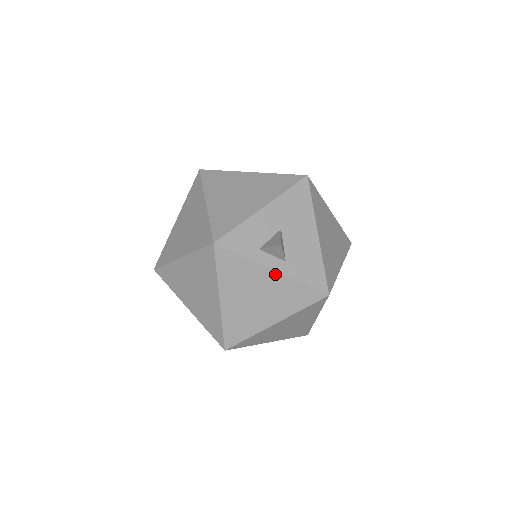
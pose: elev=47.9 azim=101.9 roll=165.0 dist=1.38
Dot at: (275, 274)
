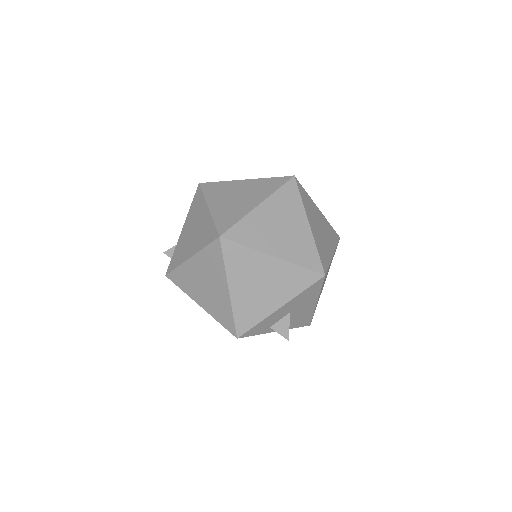
Dot at: occluded
